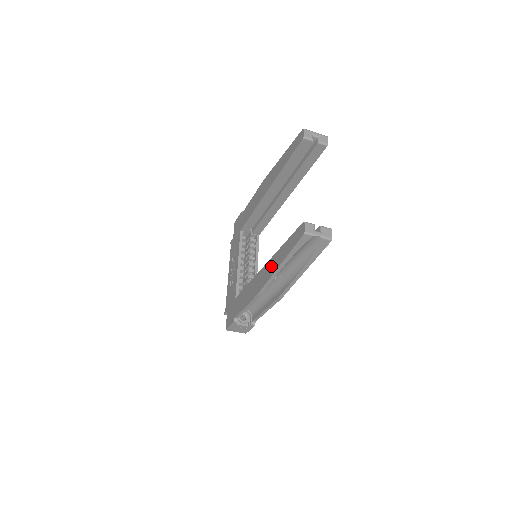
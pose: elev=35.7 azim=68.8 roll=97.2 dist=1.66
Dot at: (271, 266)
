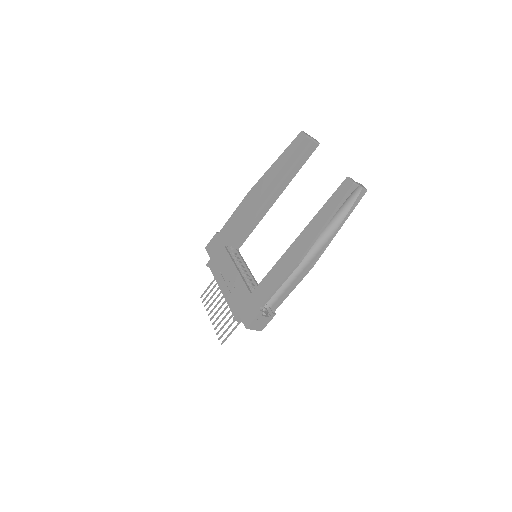
Dot at: (311, 231)
